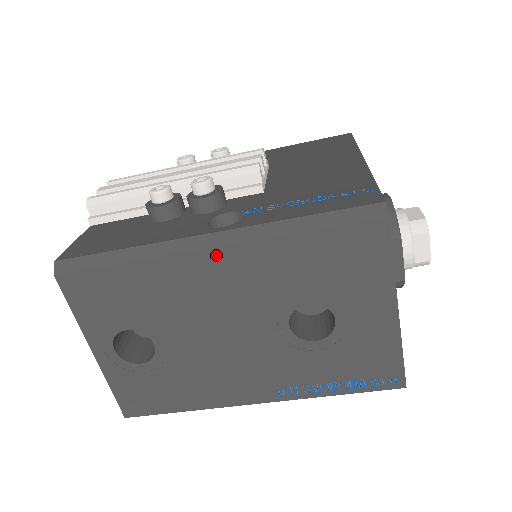
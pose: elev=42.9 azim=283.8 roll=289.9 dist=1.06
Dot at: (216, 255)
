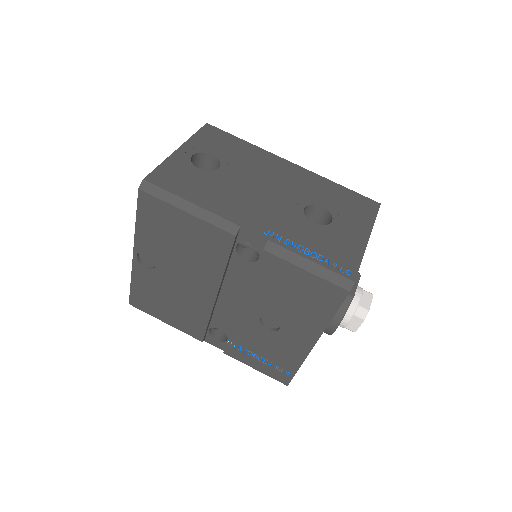
Dot at: (292, 166)
